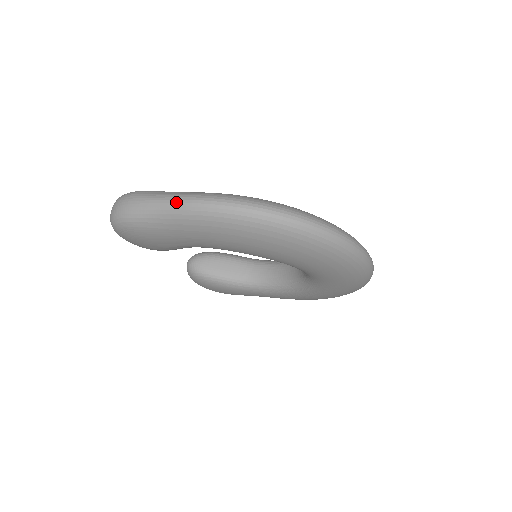
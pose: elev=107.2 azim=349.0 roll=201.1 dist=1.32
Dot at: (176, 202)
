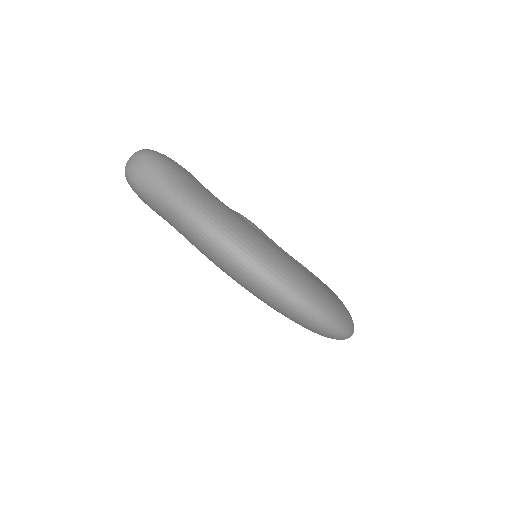
Dot at: (173, 200)
